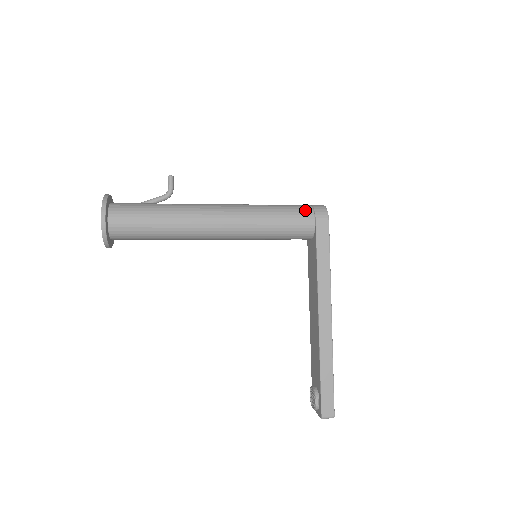
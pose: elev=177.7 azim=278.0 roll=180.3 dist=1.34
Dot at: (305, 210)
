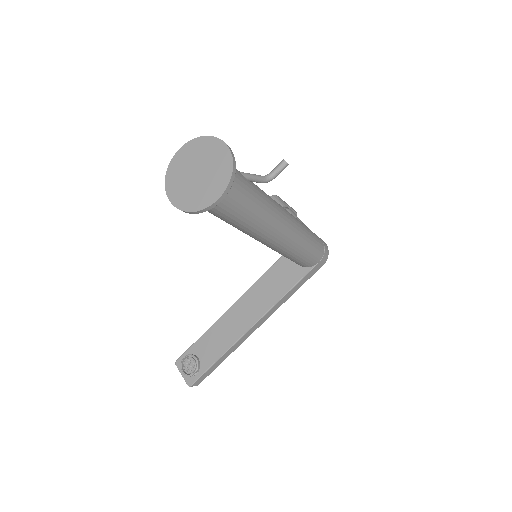
Dot at: (322, 249)
